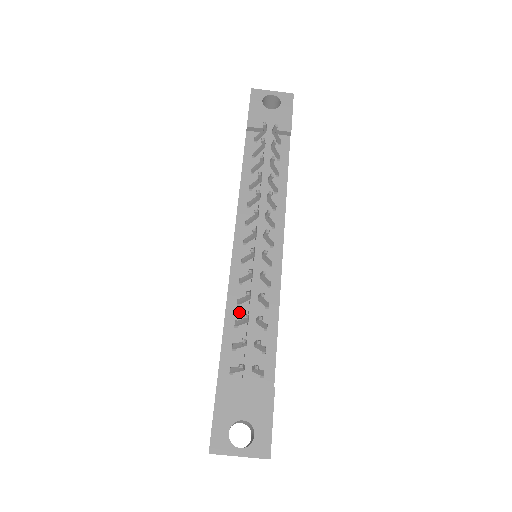
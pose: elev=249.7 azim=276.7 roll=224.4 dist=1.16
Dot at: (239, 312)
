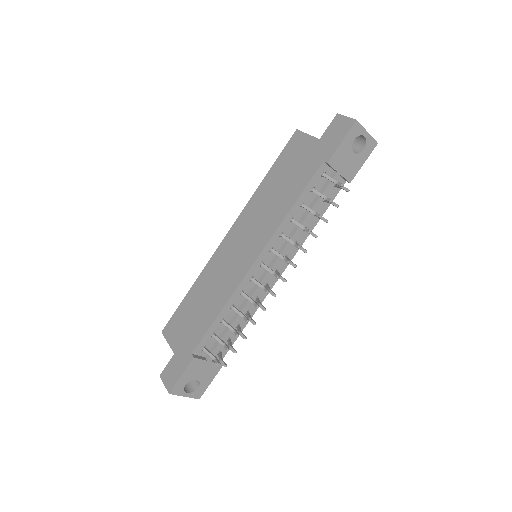
Dot at: (229, 313)
